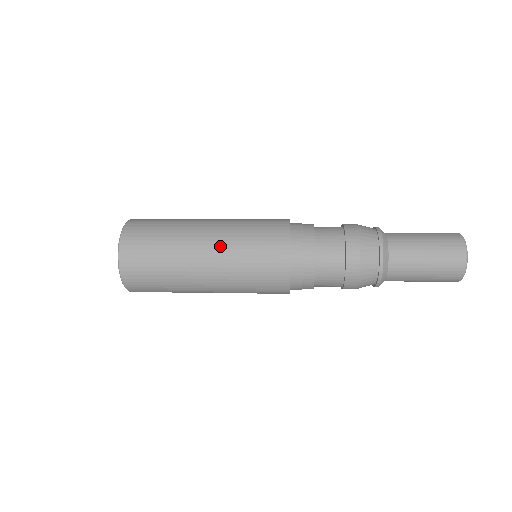
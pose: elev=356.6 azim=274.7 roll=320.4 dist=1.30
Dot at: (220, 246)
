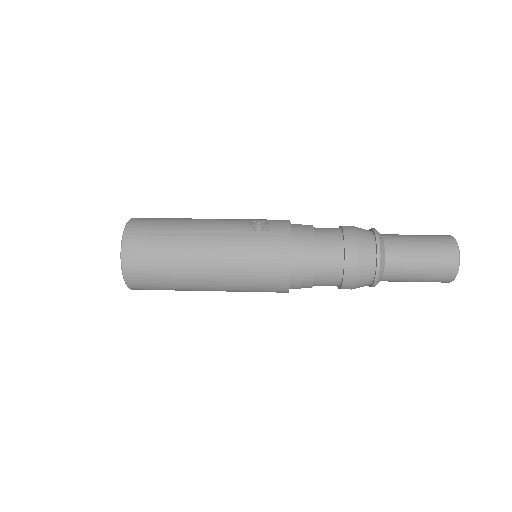
Dot at: (223, 282)
